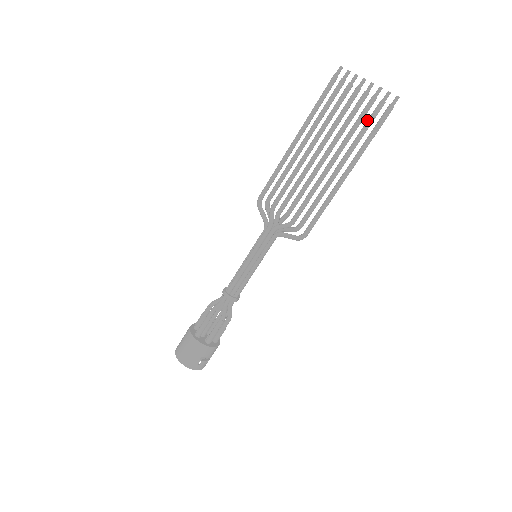
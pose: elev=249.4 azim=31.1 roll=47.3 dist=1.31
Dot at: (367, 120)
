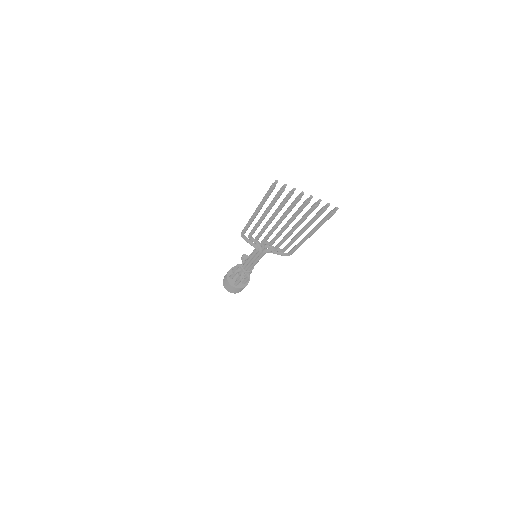
Dot at: (315, 217)
